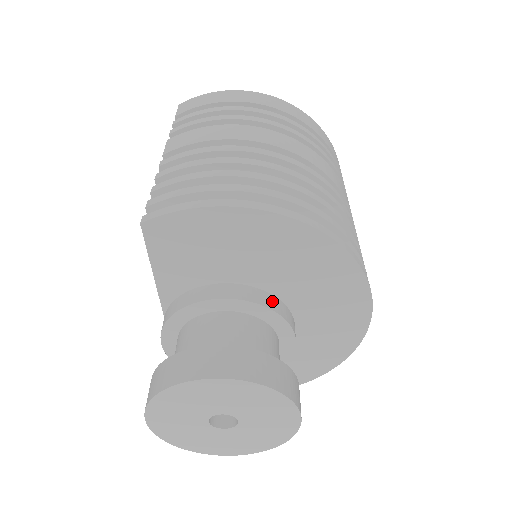
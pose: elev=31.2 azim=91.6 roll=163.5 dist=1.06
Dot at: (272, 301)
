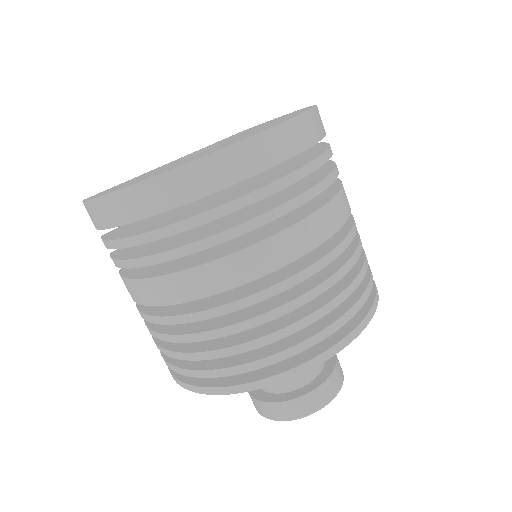
Dot at: occluded
